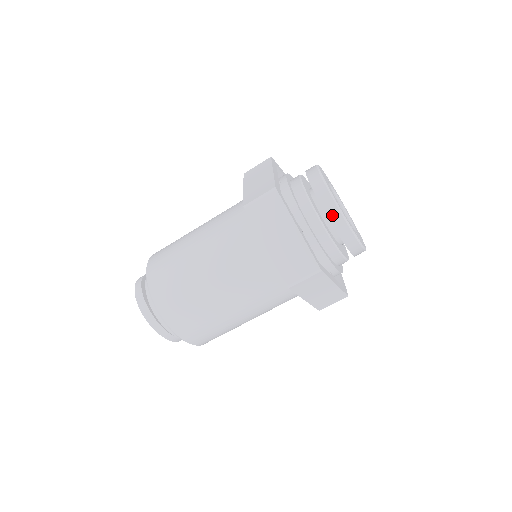
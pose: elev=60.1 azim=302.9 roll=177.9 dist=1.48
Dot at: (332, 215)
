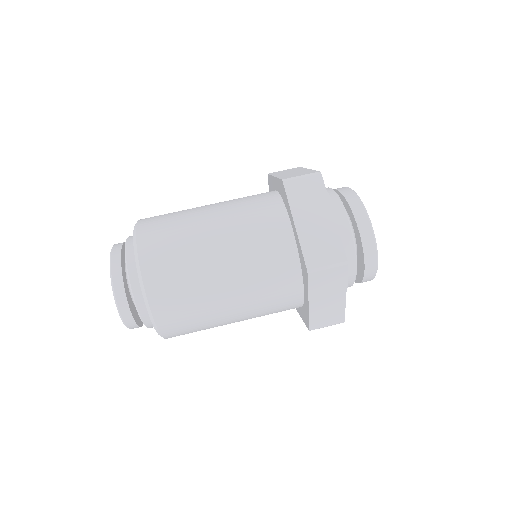
Dot at: (343, 190)
